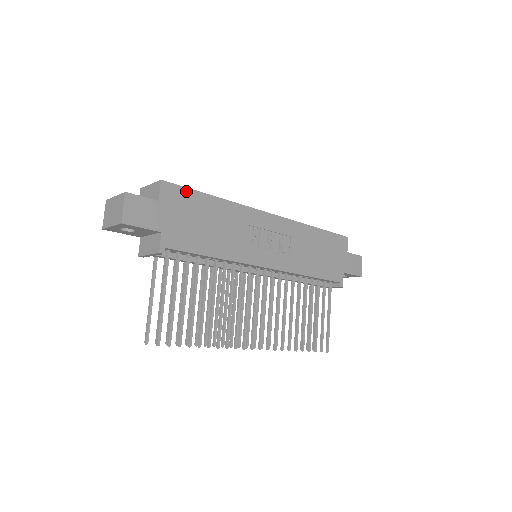
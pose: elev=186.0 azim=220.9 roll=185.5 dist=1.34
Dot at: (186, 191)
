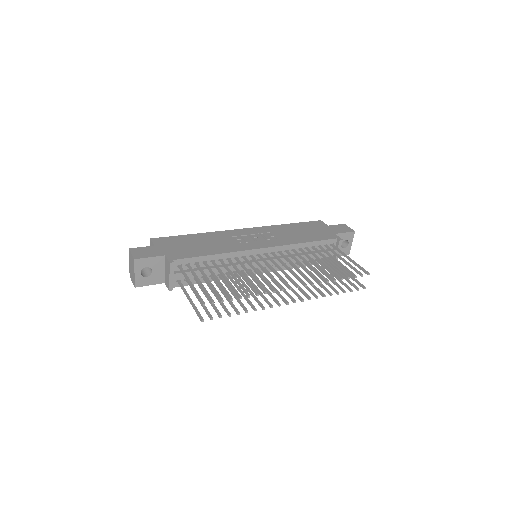
Dot at: (171, 238)
